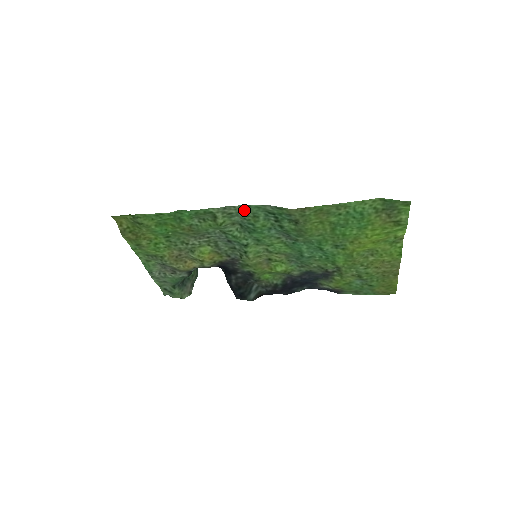
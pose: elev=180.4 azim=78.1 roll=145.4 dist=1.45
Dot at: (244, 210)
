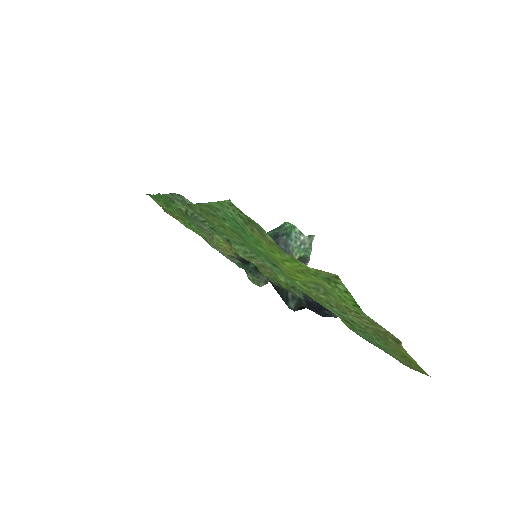
Dot at: occluded
